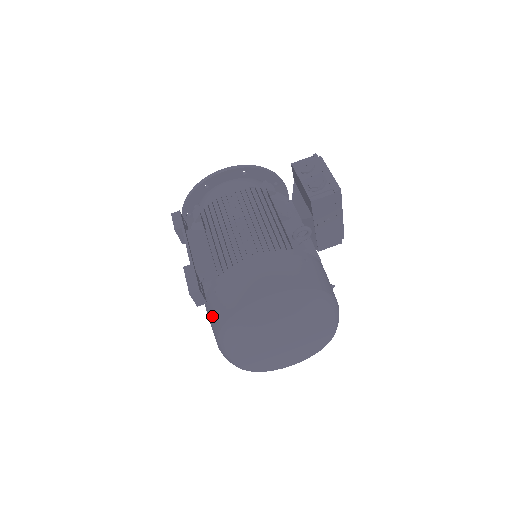
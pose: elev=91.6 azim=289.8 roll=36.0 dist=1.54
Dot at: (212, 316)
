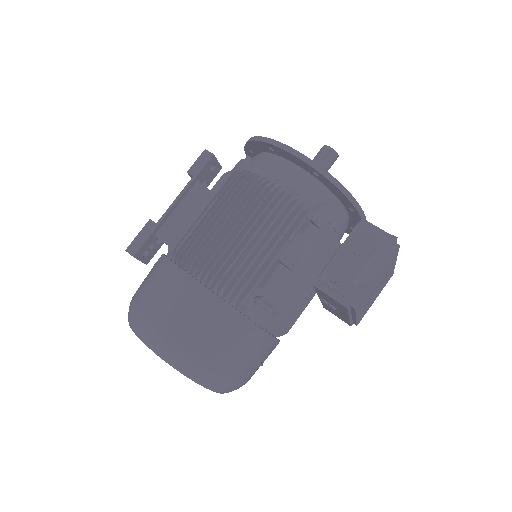
Dot at: occluded
